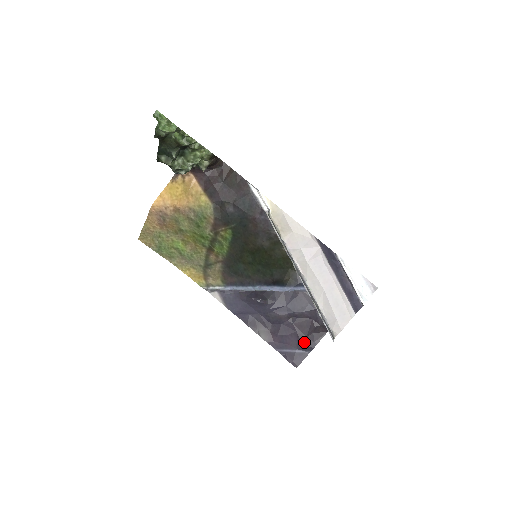
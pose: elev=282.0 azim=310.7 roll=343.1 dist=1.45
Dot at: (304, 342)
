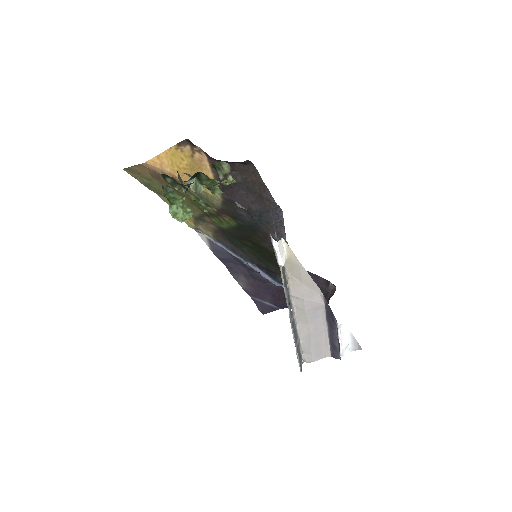
Dot at: (278, 301)
